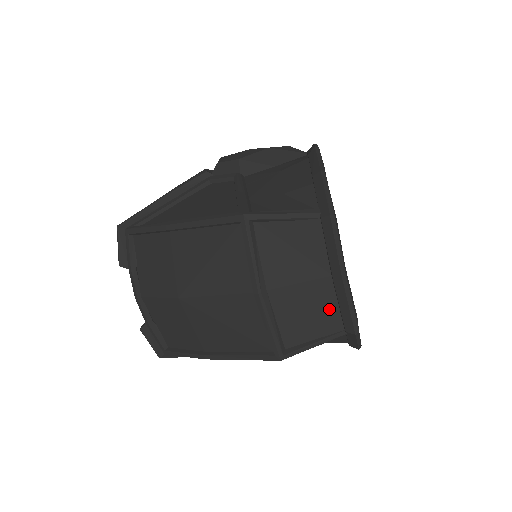
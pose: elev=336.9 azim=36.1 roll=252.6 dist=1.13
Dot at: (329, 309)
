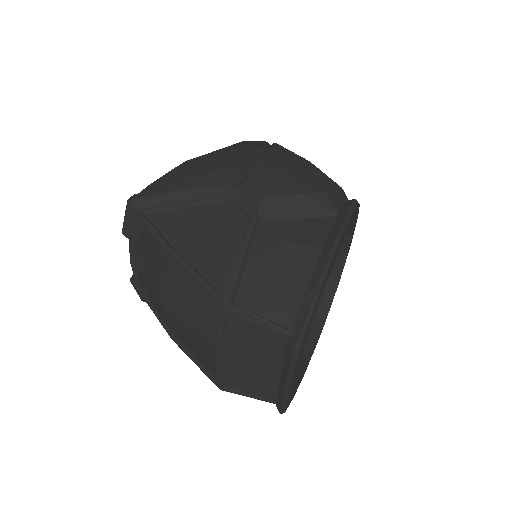
Dot at: (270, 387)
